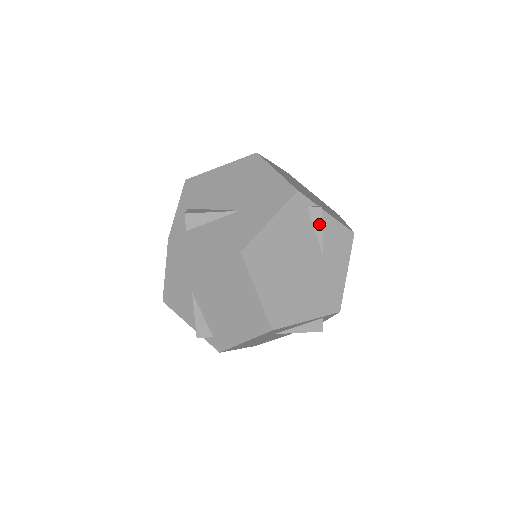
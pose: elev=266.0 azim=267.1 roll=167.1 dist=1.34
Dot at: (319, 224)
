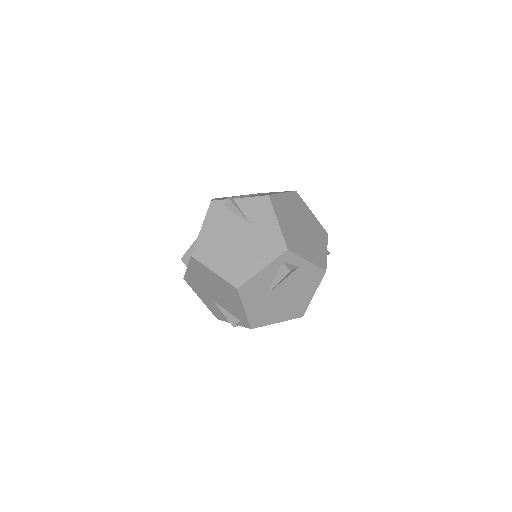
Dot at: (235, 208)
